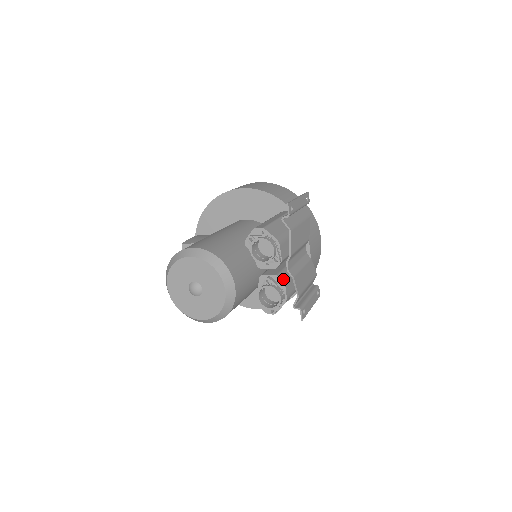
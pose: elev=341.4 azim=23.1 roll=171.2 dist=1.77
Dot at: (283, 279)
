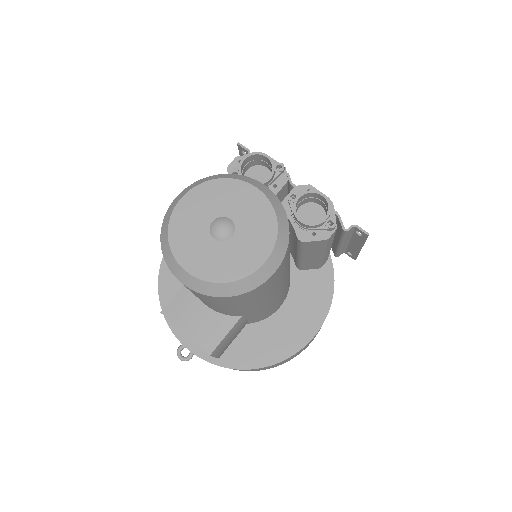
Dot at: (305, 186)
